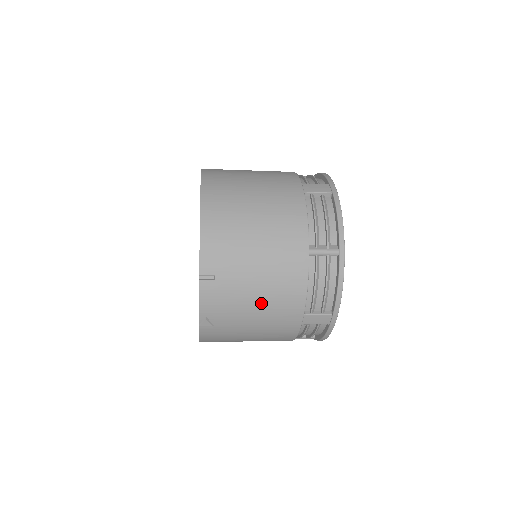
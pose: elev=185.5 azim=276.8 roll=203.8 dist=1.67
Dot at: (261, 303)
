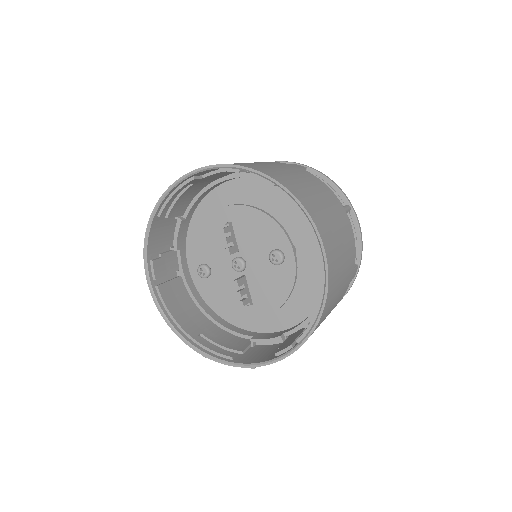
Dot at: occluded
